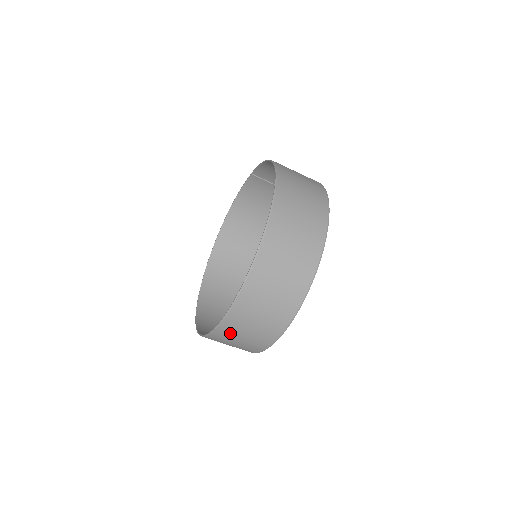
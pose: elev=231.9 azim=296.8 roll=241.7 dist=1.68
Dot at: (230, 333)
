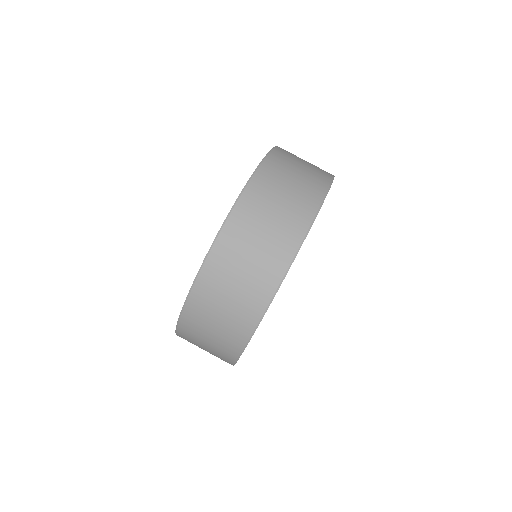
Dot at: (277, 172)
